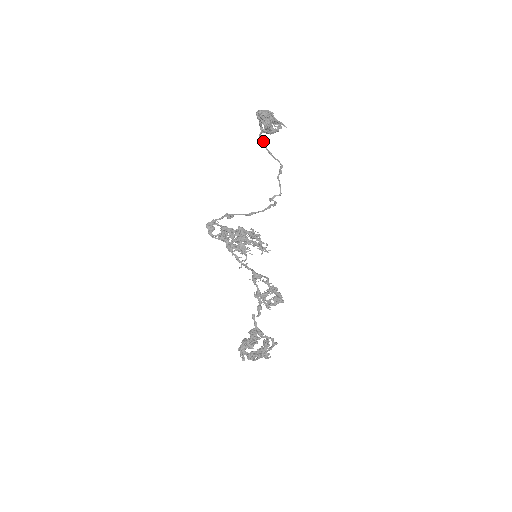
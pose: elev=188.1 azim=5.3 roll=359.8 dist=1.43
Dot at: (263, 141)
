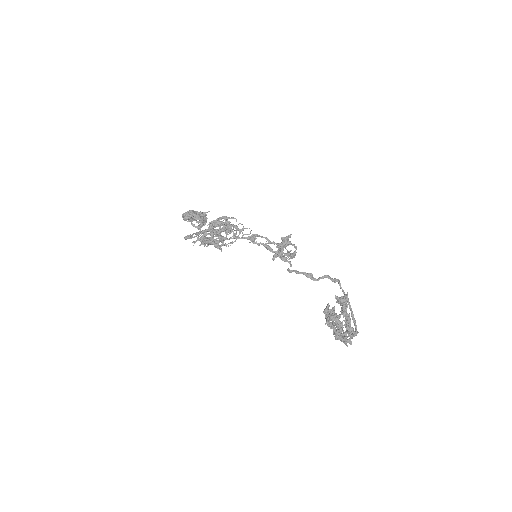
Dot at: occluded
